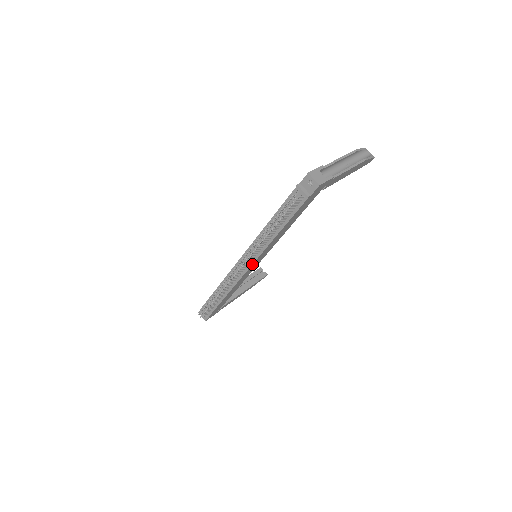
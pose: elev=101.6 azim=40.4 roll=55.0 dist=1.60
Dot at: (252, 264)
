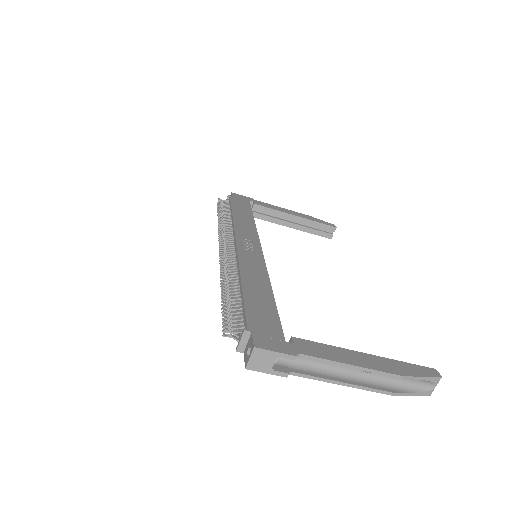
Dot at: occluded
